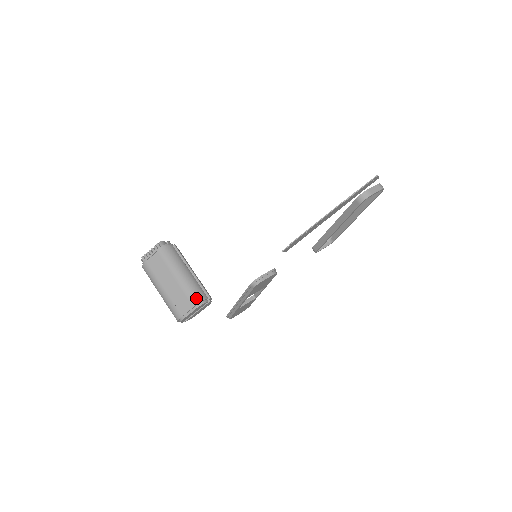
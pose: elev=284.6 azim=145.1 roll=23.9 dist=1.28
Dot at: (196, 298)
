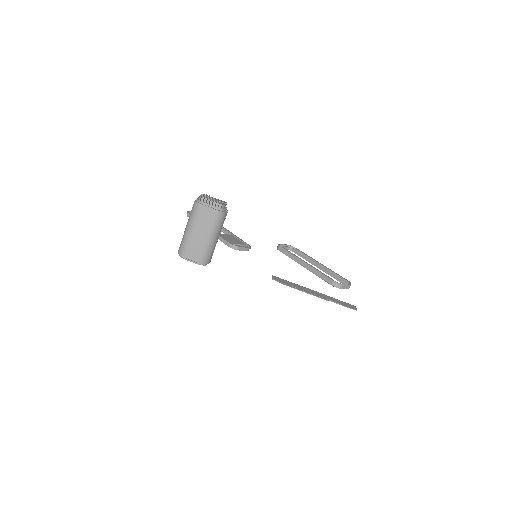
Dot at: (205, 260)
